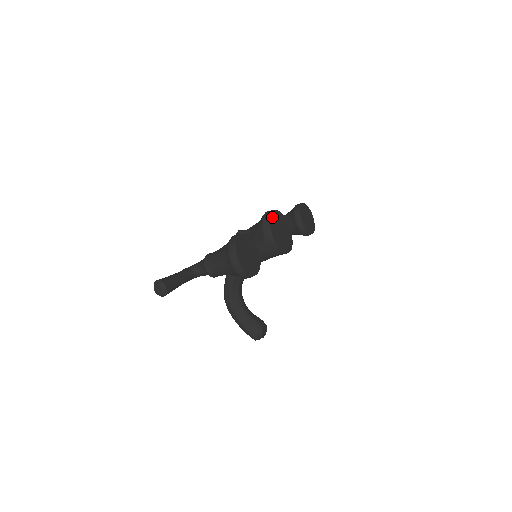
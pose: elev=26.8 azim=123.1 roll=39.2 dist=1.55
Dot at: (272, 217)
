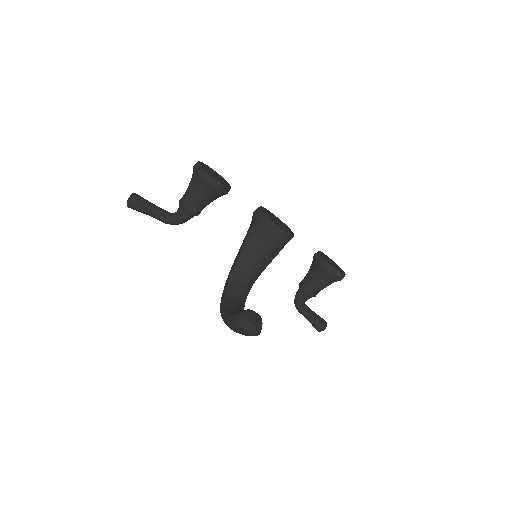
Dot at: (267, 210)
